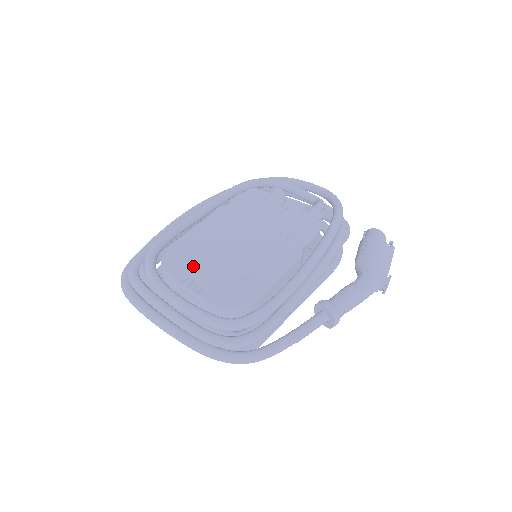
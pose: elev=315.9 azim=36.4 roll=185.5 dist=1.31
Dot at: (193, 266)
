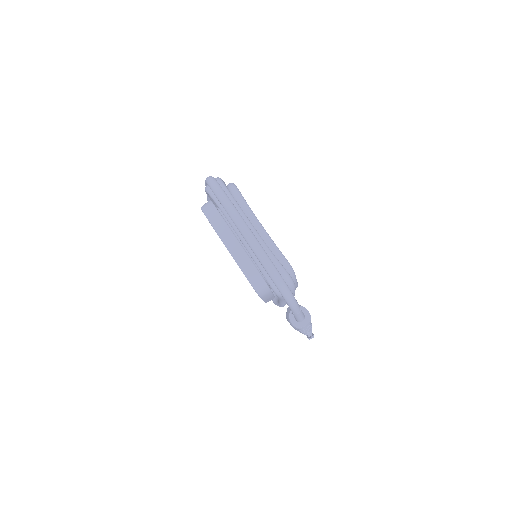
Dot at: occluded
